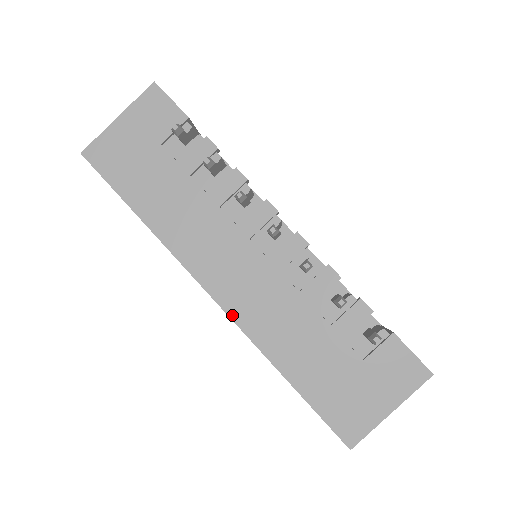
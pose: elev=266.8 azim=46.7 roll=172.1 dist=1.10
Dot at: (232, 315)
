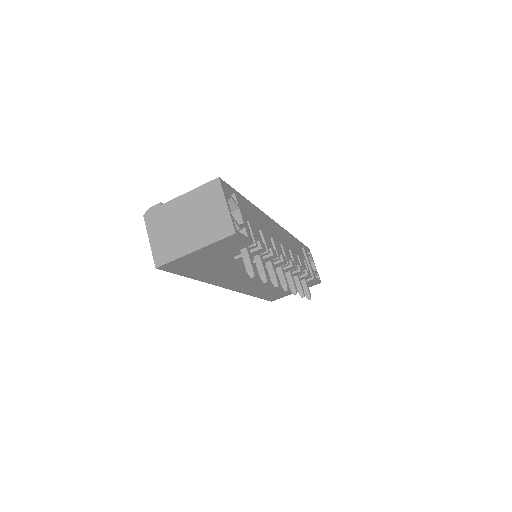
Dot at: (238, 291)
